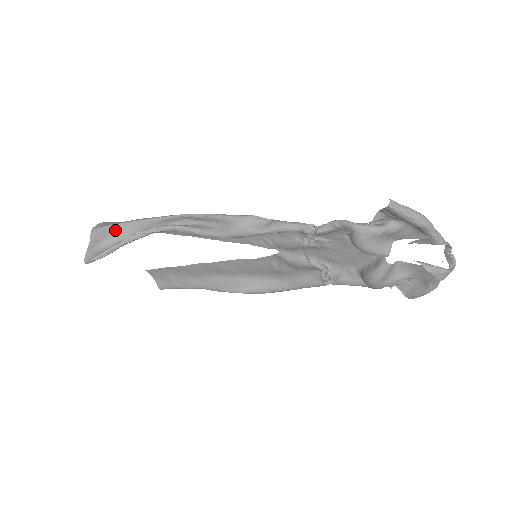
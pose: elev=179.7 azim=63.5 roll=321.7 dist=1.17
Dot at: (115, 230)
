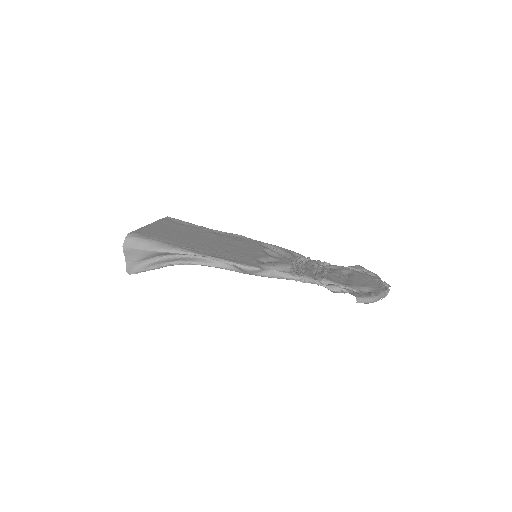
Dot at: (145, 254)
